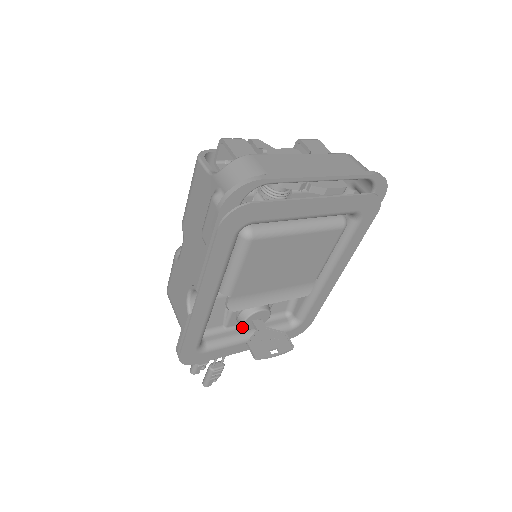
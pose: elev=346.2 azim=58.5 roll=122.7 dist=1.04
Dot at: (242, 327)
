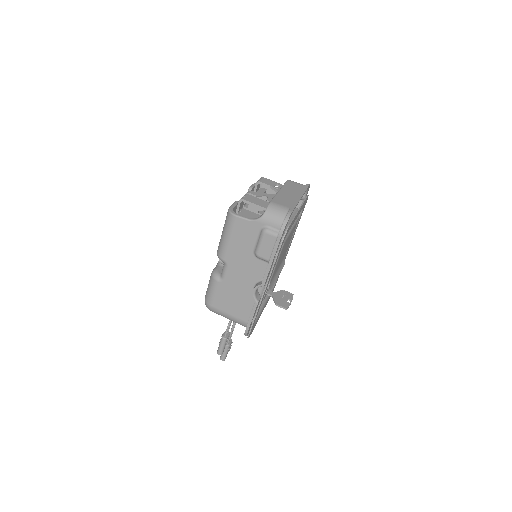
Dot at: occluded
